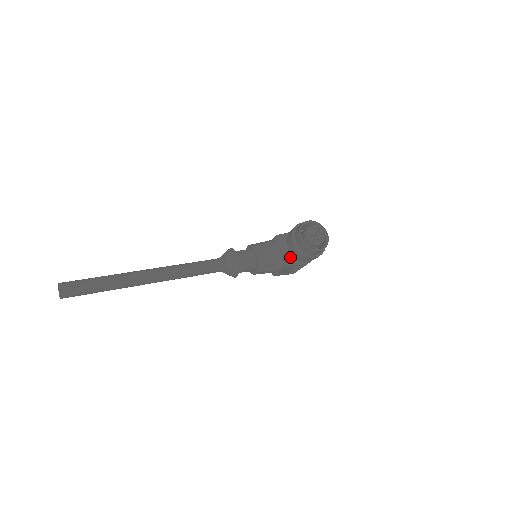
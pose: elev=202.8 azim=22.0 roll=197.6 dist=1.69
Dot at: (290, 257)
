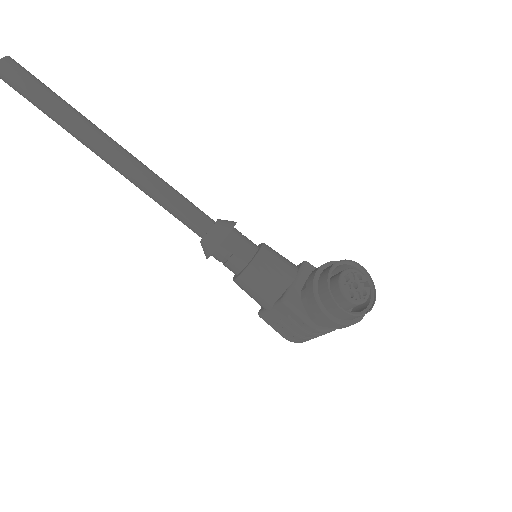
Dot at: (297, 297)
